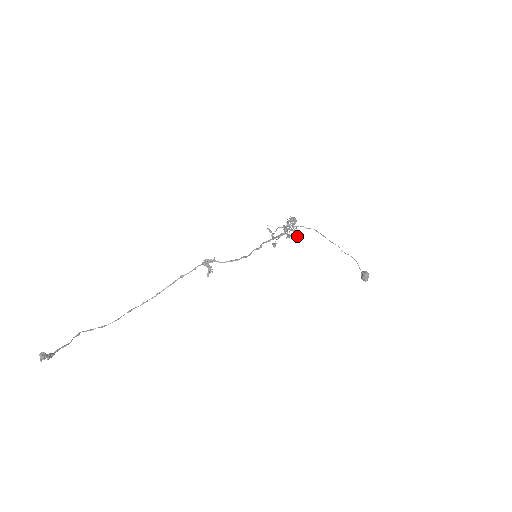
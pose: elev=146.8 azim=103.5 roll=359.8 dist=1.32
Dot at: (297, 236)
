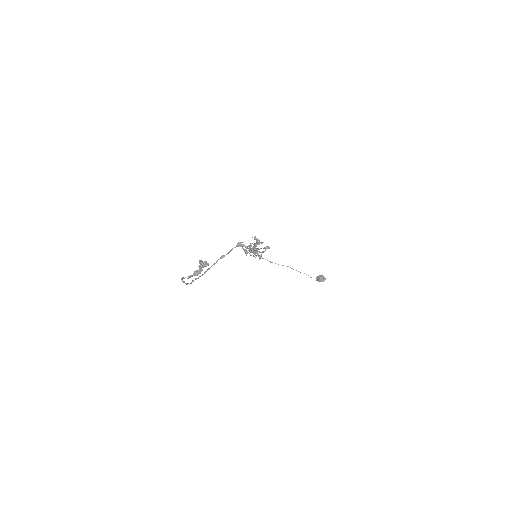
Dot at: (261, 256)
